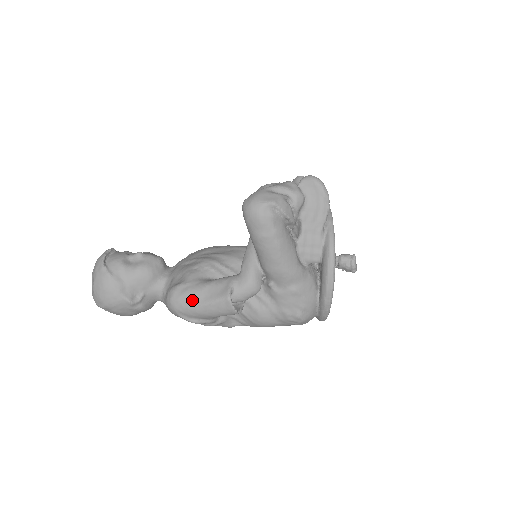
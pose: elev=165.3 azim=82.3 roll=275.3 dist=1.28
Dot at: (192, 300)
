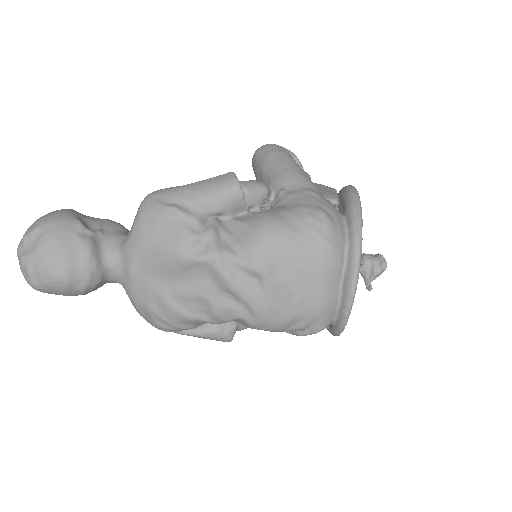
Dot at: (180, 186)
